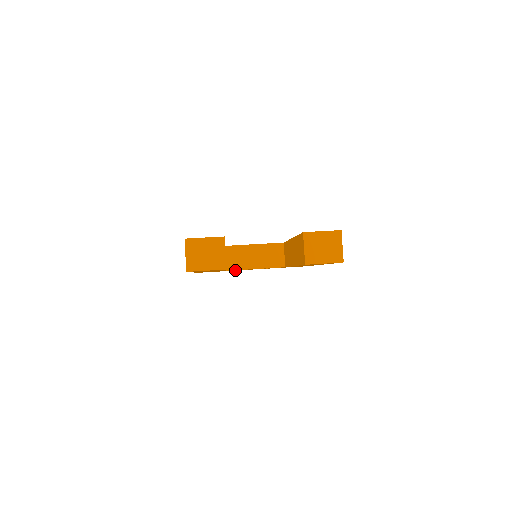
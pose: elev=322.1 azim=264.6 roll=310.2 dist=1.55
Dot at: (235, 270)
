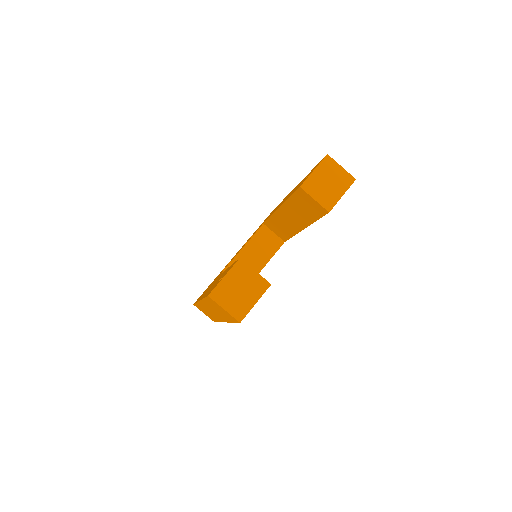
Dot at: occluded
